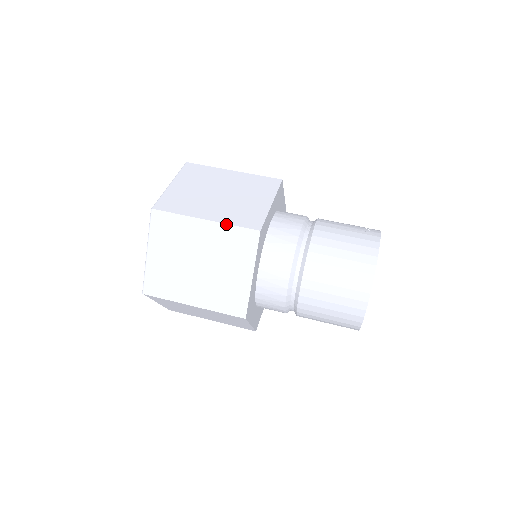
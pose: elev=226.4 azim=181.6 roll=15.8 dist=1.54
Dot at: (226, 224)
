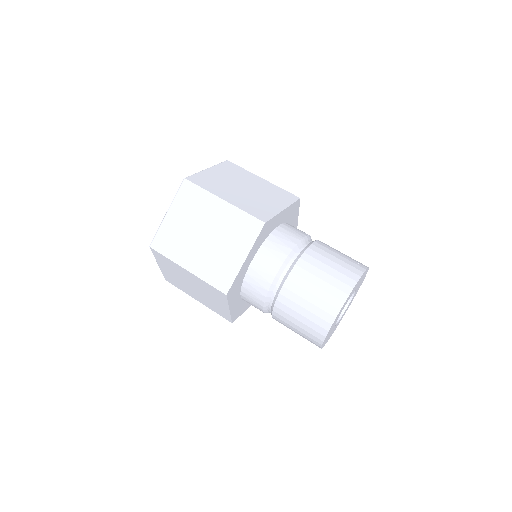
Dot at: (239, 209)
